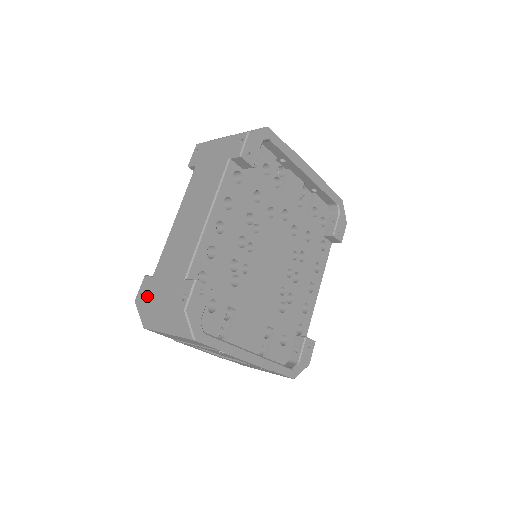
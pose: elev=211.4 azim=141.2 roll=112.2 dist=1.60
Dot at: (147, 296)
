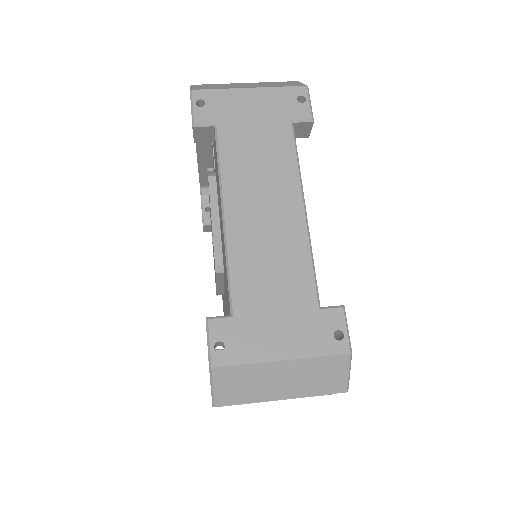
Dot at: (243, 351)
